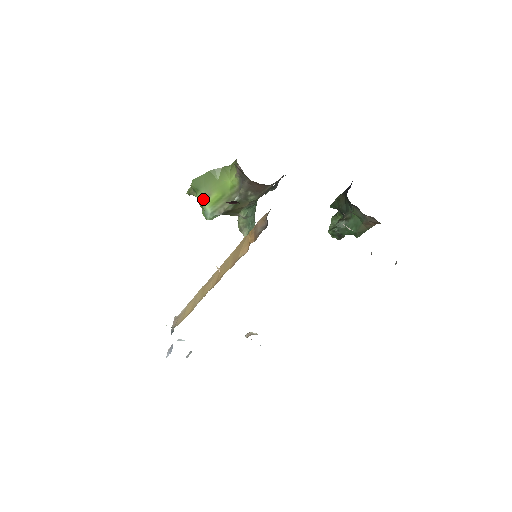
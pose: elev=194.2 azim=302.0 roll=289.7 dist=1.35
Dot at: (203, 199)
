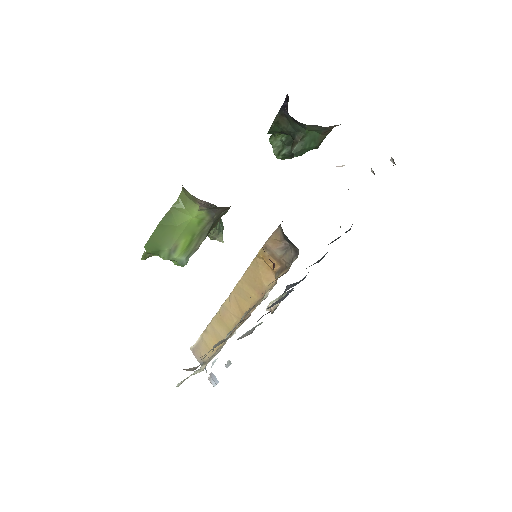
Dot at: (170, 255)
